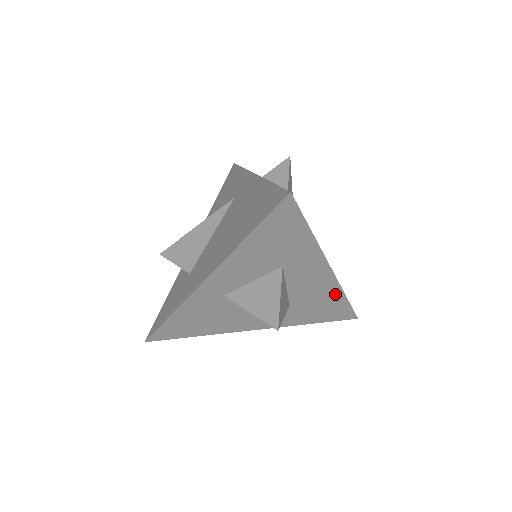
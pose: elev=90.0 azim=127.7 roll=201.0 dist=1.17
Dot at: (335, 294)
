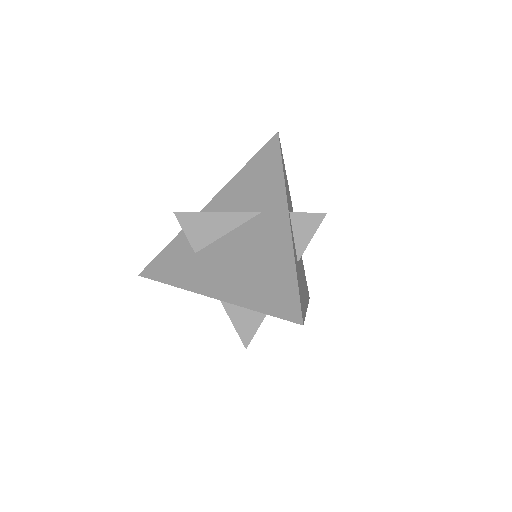
Dot at: occluded
